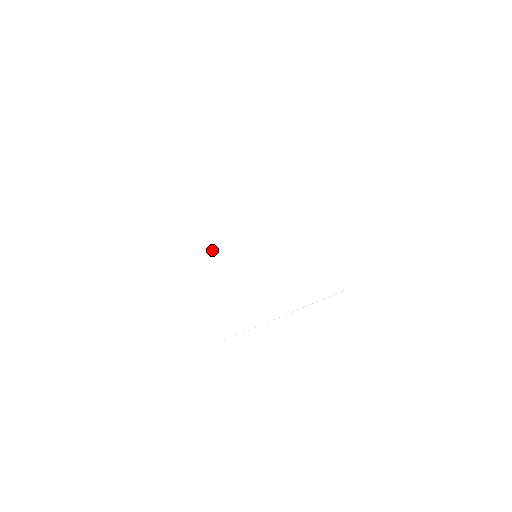
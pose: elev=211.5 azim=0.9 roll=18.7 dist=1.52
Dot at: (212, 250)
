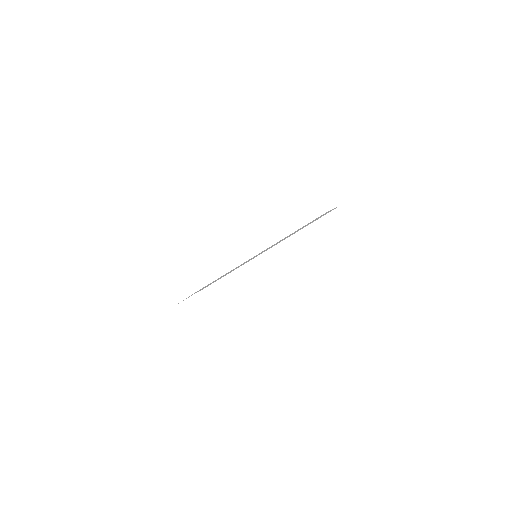
Dot at: occluded
